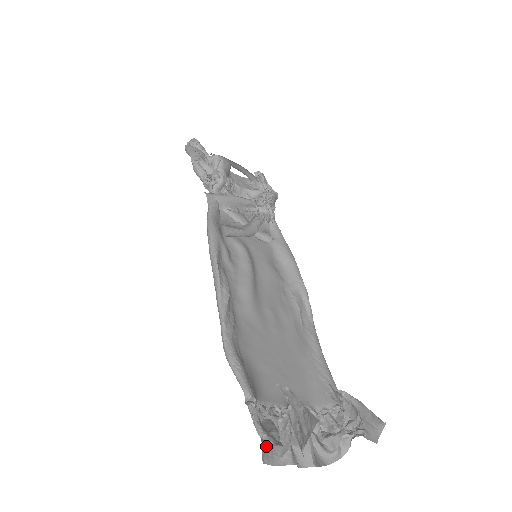
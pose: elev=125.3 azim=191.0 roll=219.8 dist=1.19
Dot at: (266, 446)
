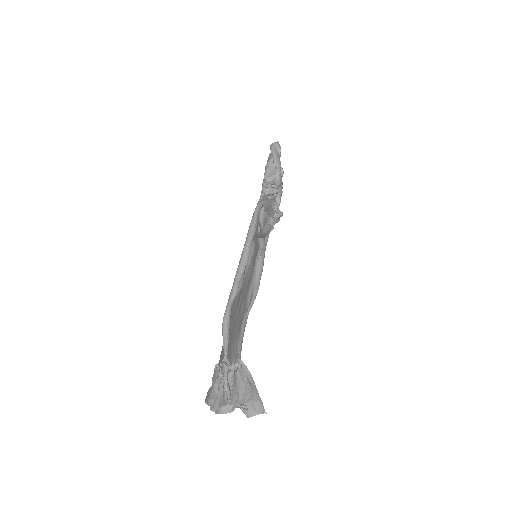
Dot at: (209, 389)
